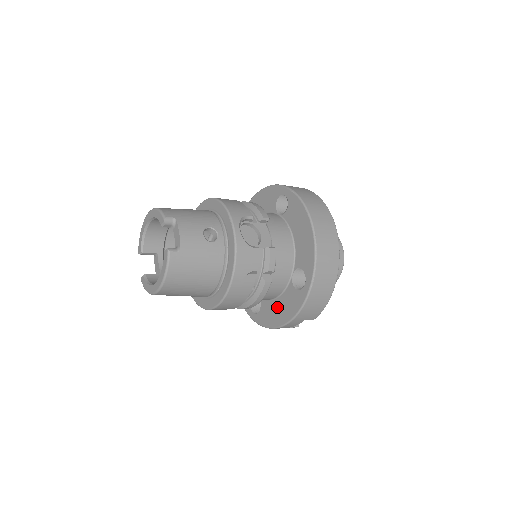
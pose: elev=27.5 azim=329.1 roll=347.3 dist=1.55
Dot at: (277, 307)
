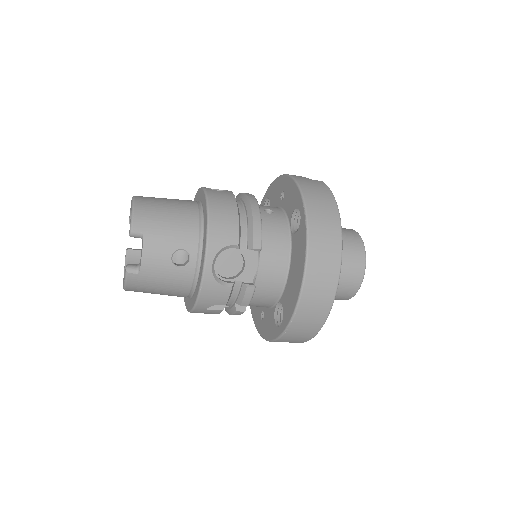
Dot at: (262, 312)
